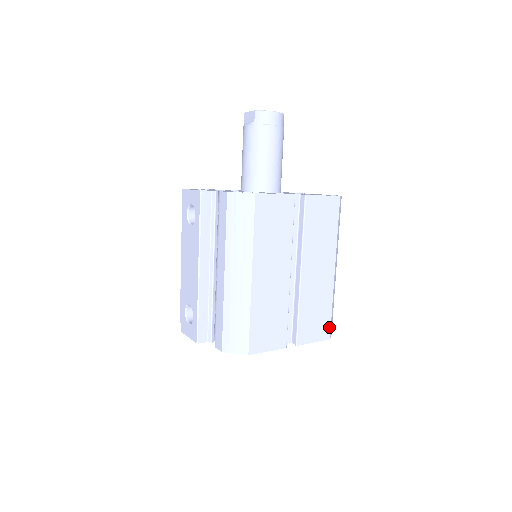
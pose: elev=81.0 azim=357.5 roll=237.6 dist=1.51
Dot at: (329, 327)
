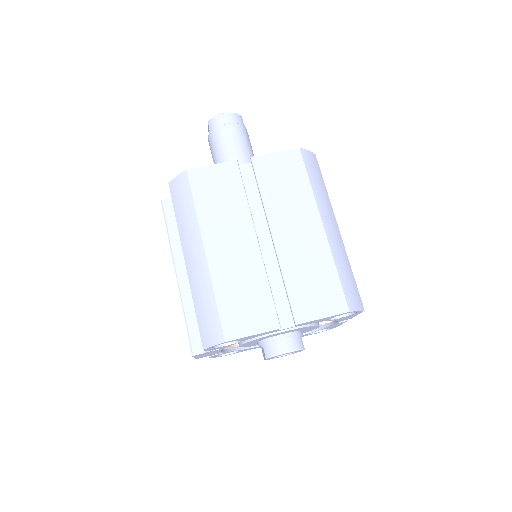
Dot at: (342, 296)
